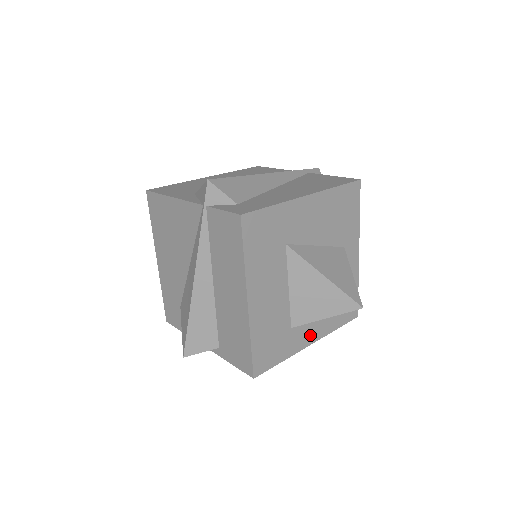
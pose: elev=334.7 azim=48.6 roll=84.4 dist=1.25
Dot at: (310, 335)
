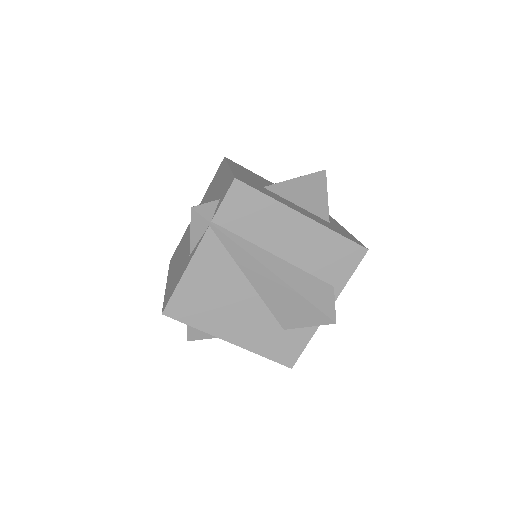
Dot at: occluded
